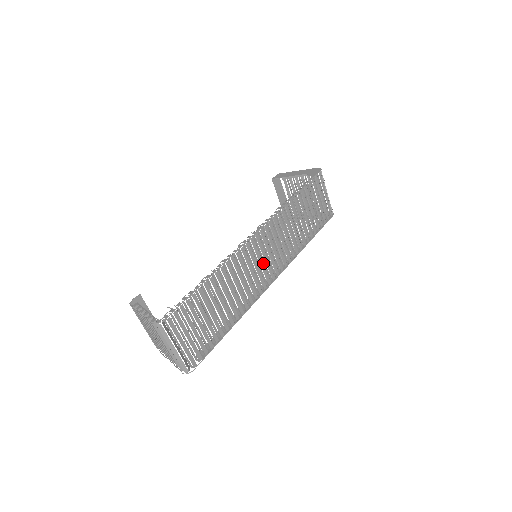
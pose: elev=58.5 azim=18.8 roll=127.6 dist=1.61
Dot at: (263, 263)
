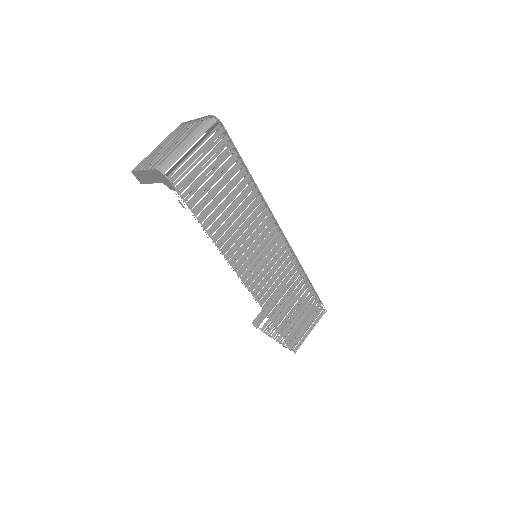
Dot at: (260, 259)
